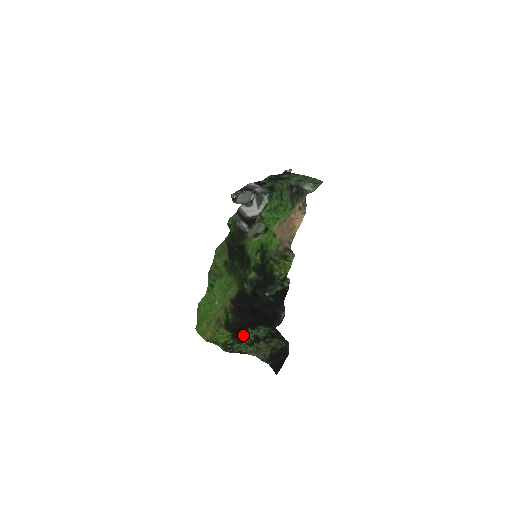
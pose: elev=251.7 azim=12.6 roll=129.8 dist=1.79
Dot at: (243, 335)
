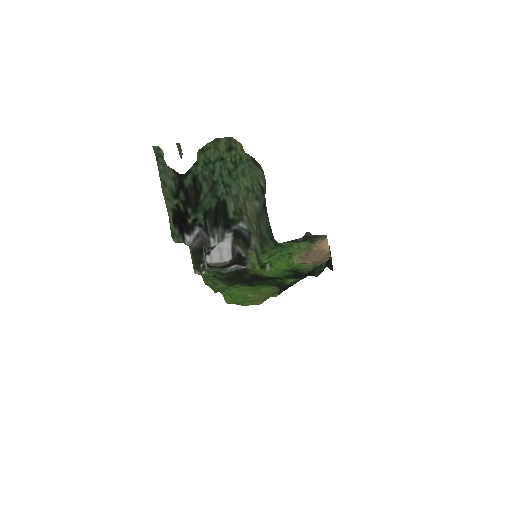
Dot at: occluded
